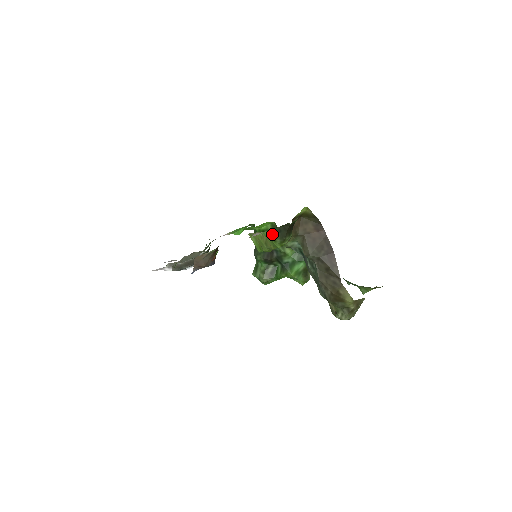
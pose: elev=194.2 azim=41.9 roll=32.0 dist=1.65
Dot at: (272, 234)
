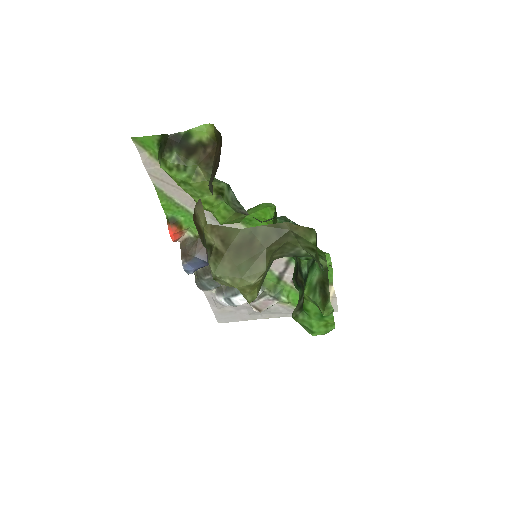
Dot at: (159, 154)
